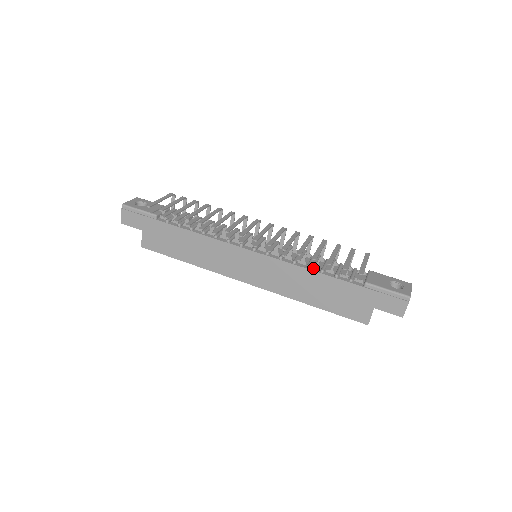
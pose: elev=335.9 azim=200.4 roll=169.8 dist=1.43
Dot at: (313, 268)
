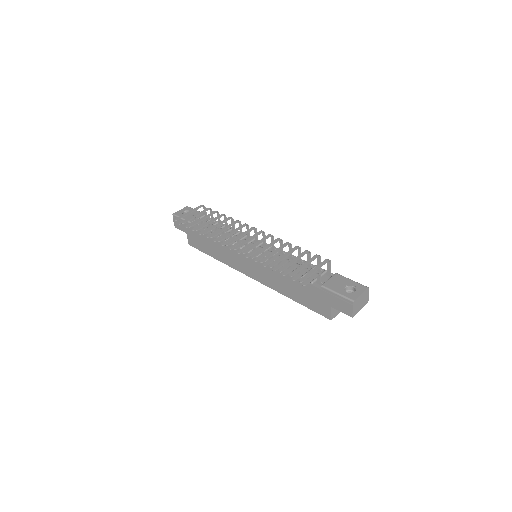
Dot at: occluded
